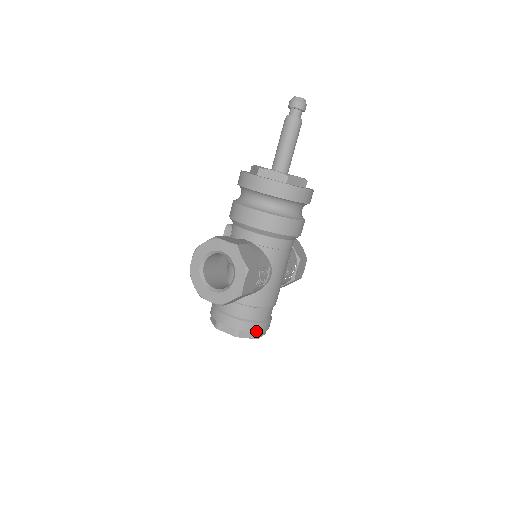
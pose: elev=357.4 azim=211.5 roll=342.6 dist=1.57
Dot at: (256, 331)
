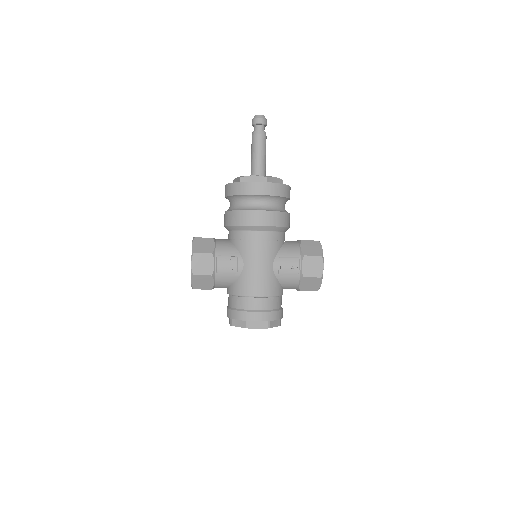
Dot at: (243, 319)
